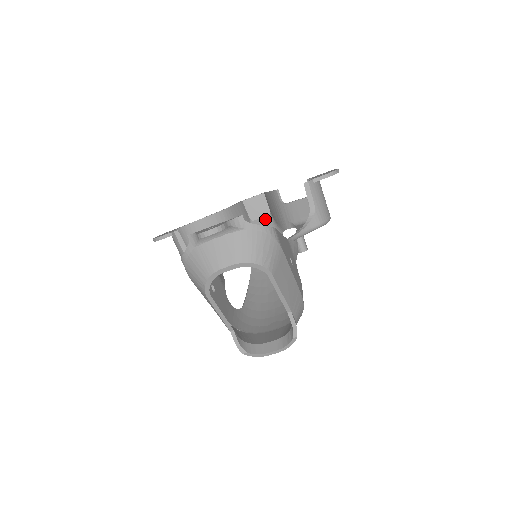
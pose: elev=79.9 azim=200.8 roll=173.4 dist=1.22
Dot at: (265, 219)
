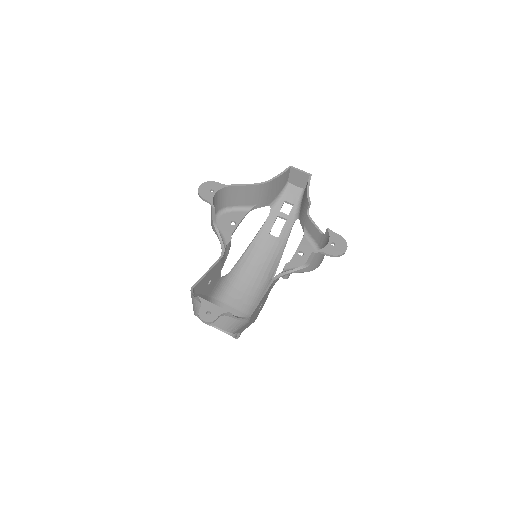
Dot at: (298, 190)
